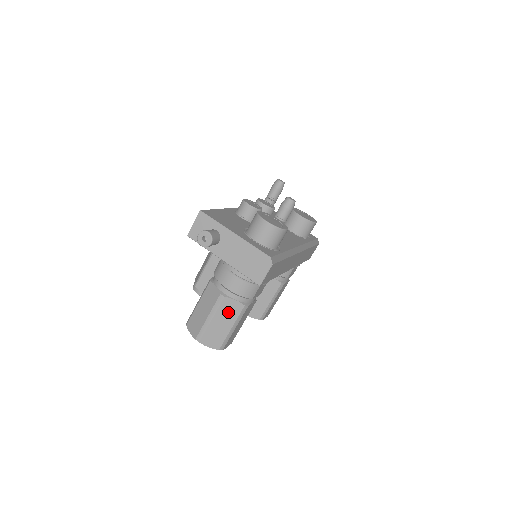
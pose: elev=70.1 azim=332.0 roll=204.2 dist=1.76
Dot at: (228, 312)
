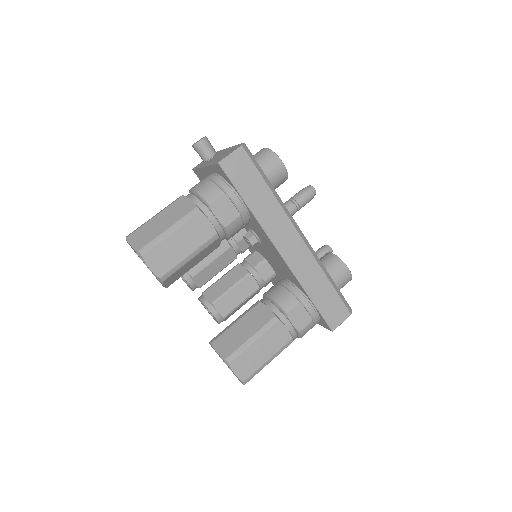
Dot at: (176, 211)
